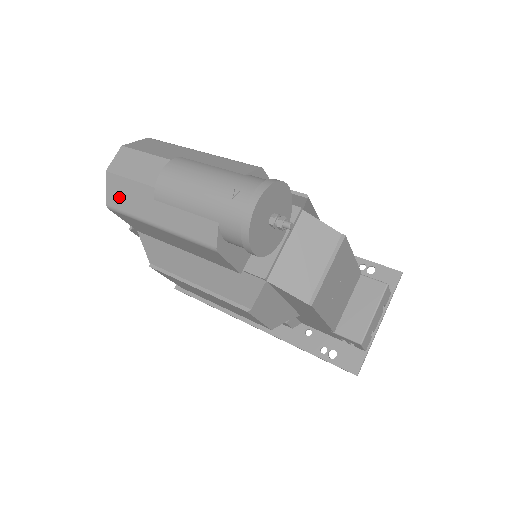
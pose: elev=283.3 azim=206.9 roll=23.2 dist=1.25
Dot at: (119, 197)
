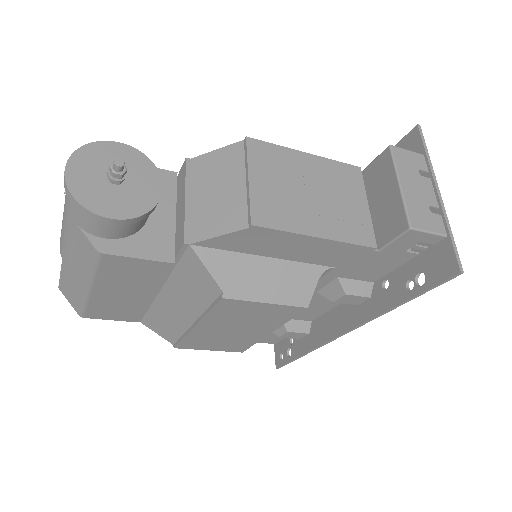
Dot at: (72, 298)
